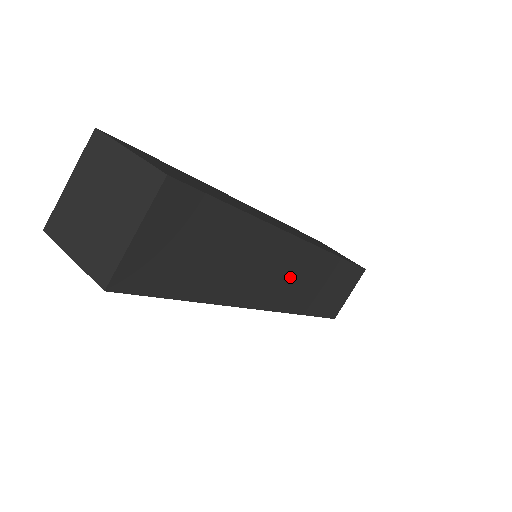
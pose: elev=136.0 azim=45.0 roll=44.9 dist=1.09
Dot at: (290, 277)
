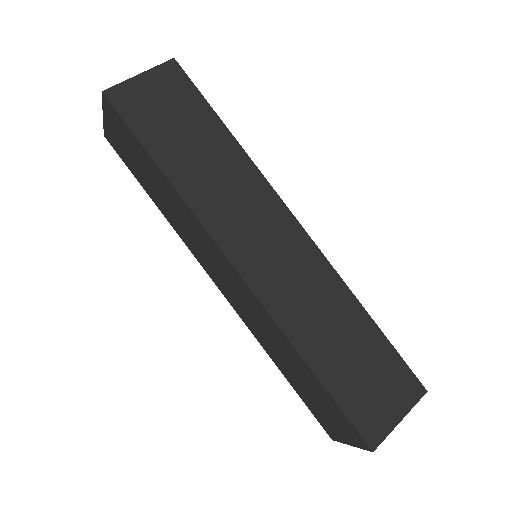
Dot at: (277, 255)
